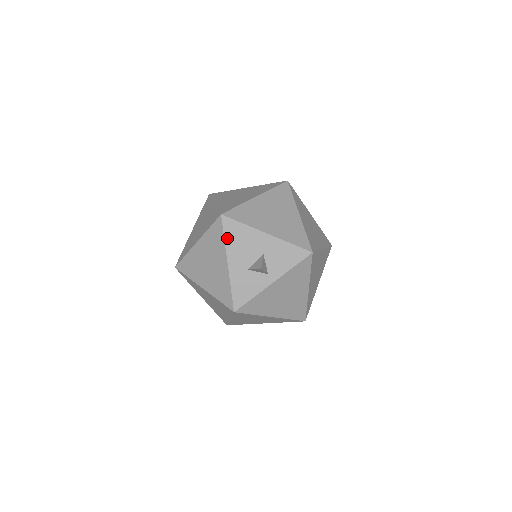
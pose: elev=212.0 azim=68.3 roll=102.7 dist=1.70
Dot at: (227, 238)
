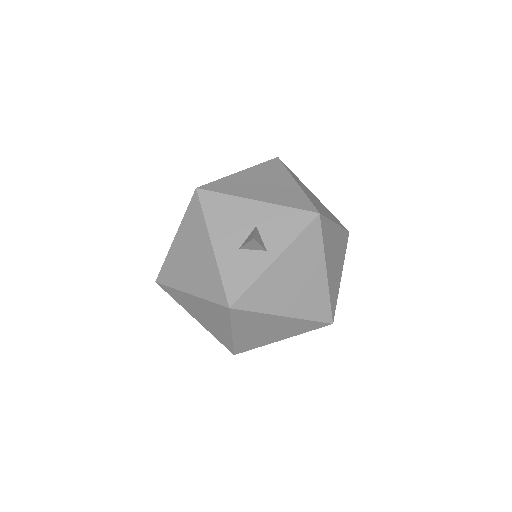
Dot at: (207, 215)
